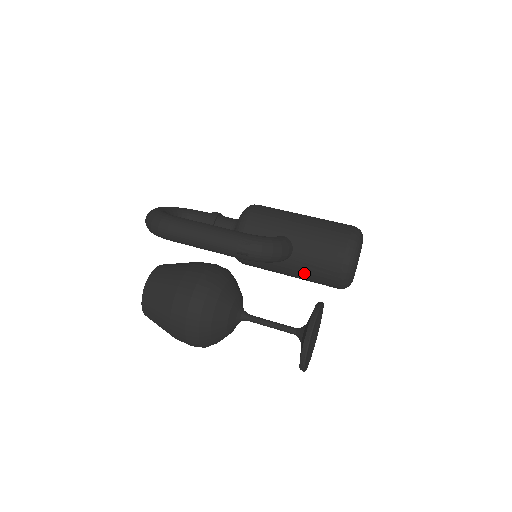
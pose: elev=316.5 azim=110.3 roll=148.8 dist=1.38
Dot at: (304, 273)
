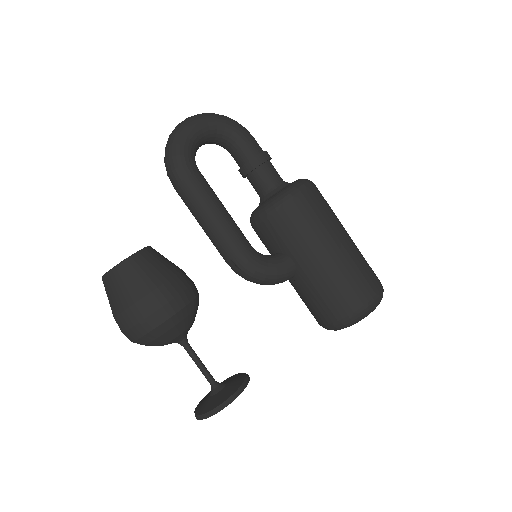
Dot at: occluded
